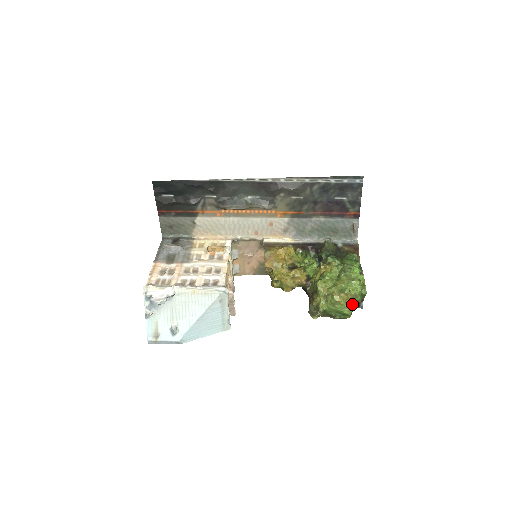
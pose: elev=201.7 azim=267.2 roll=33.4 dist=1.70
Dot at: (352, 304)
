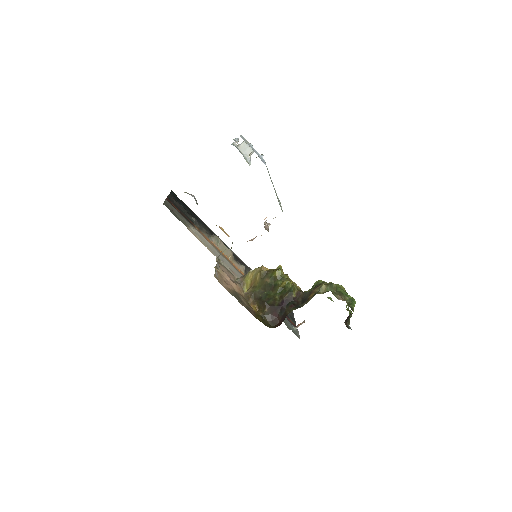
Dot at: occluded
